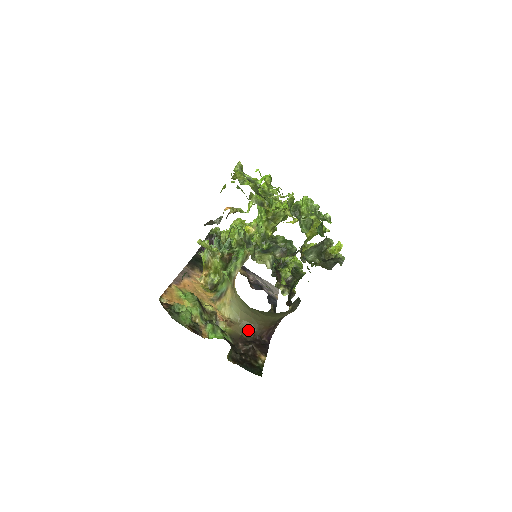
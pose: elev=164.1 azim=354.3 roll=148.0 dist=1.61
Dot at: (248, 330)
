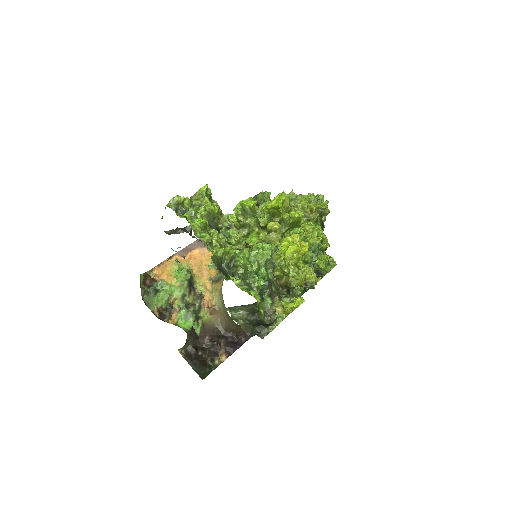
Dot at: (225, 324)
